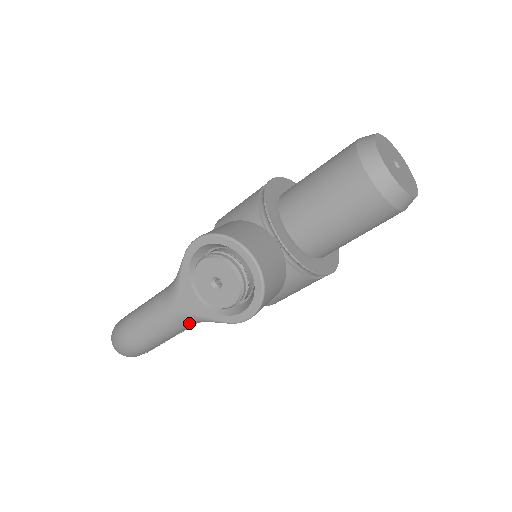
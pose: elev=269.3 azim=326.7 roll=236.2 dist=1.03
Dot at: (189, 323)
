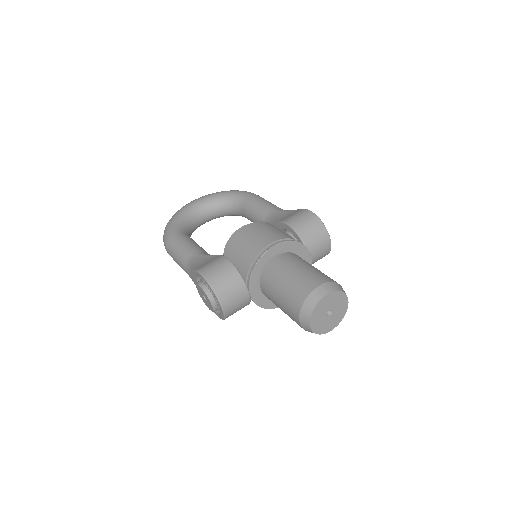
Dot at: occluded
